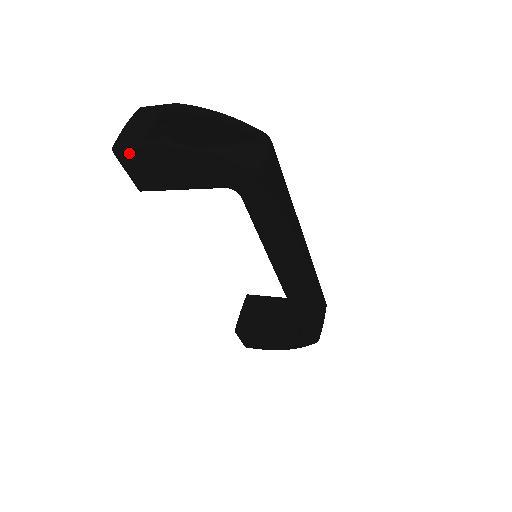
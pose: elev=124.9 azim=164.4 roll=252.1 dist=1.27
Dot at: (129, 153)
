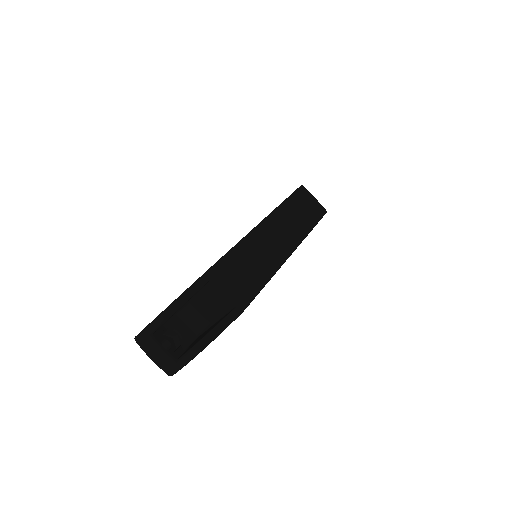
Dot at: occluded
